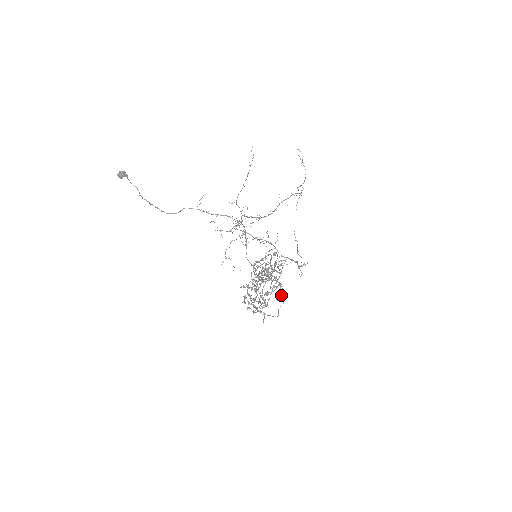
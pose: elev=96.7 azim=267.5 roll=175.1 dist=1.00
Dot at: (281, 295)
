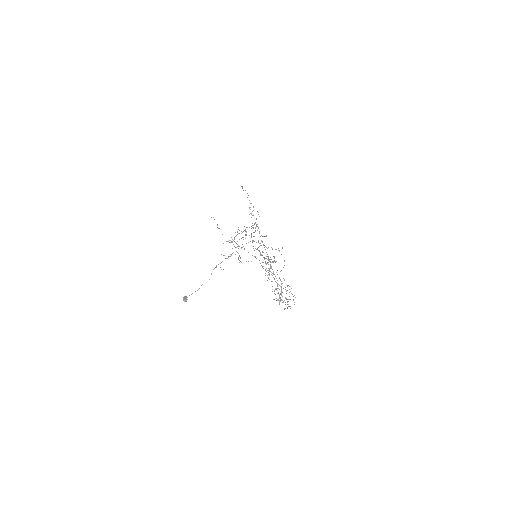
Dot at: occluded
